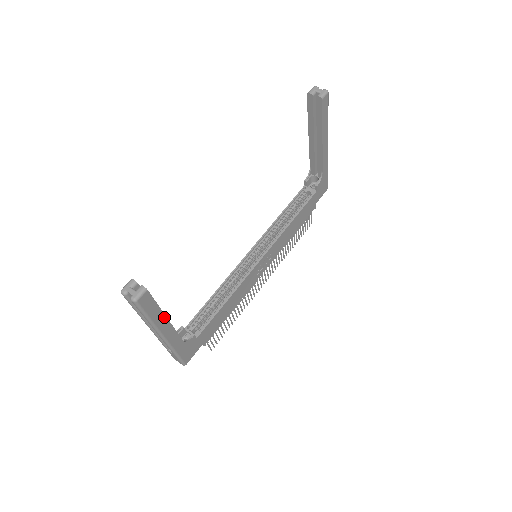
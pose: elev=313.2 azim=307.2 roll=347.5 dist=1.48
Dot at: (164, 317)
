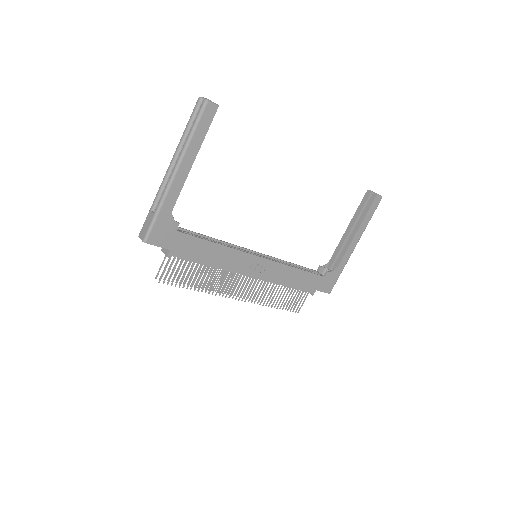
Dot at: (196, 154)
